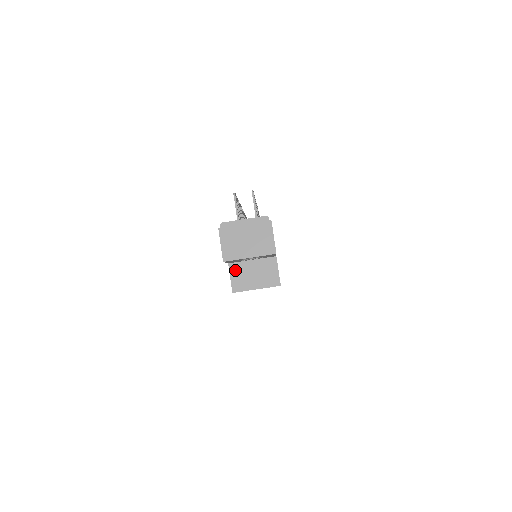
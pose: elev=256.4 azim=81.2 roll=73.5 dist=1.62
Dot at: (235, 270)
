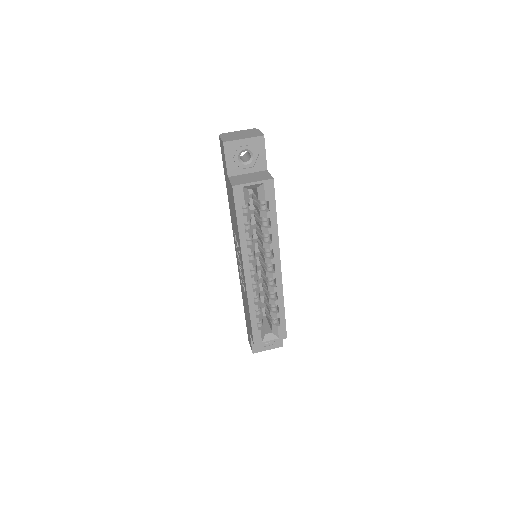
Dot at: (234, 178)
